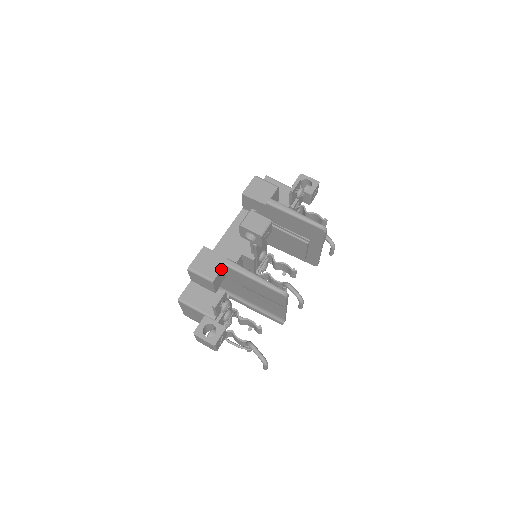
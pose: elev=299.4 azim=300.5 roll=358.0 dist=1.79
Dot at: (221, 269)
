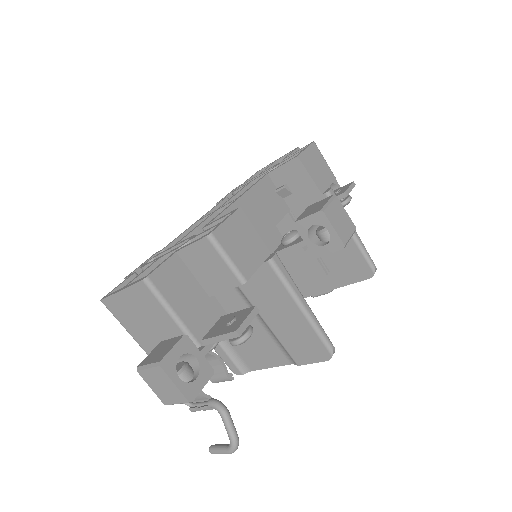
Dot at: (260, 265)
